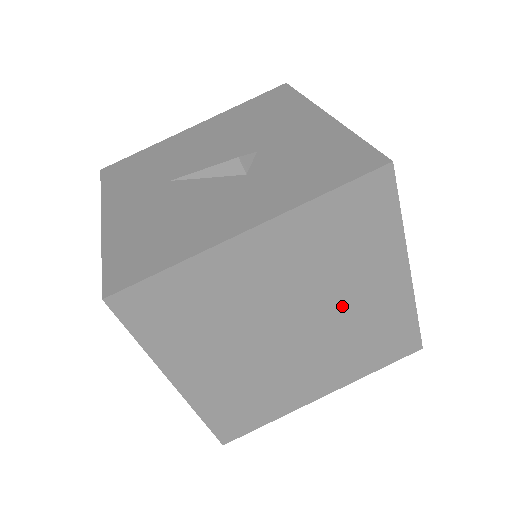
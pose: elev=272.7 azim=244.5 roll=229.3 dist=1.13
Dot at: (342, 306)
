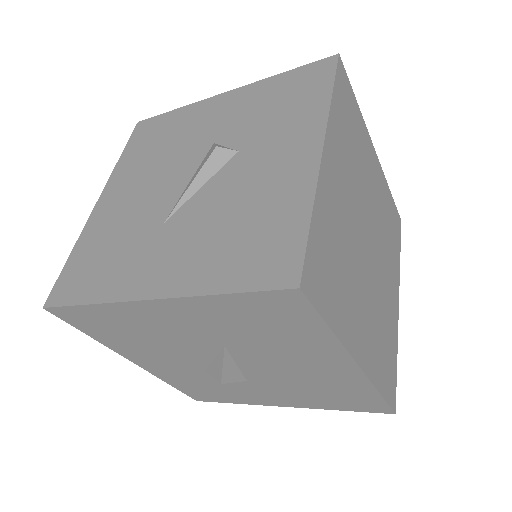
Dot at: (372, 203)
